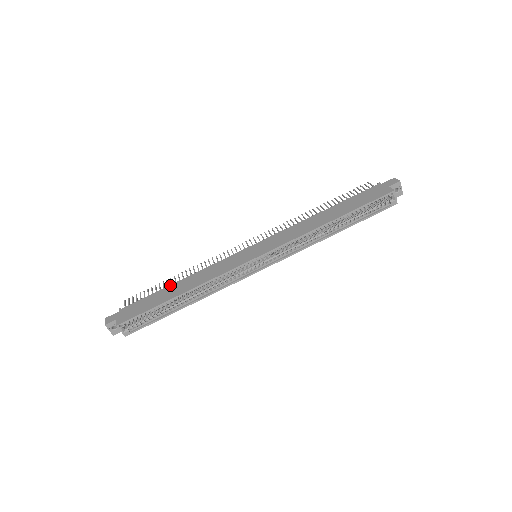
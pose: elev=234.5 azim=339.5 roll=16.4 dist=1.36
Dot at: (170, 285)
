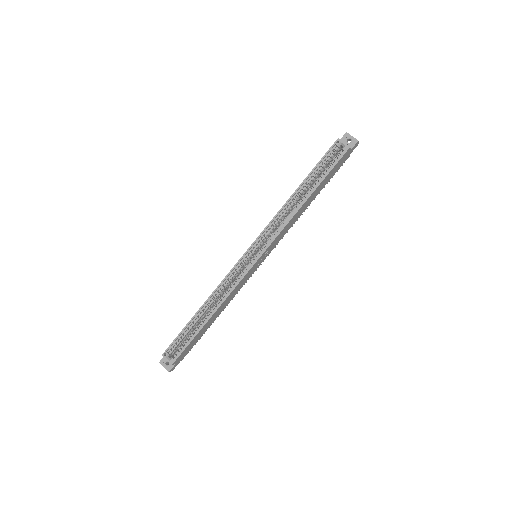
Dot at: occluded
